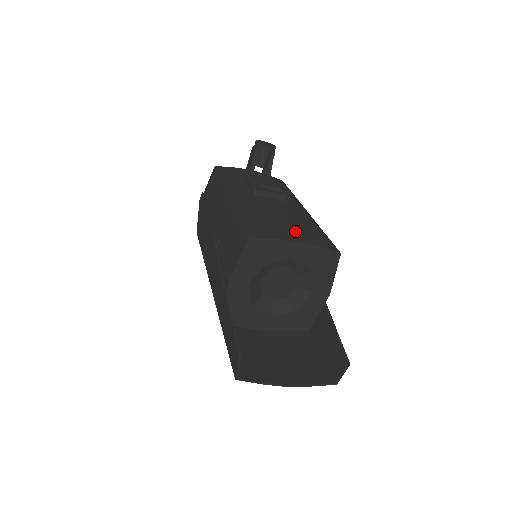
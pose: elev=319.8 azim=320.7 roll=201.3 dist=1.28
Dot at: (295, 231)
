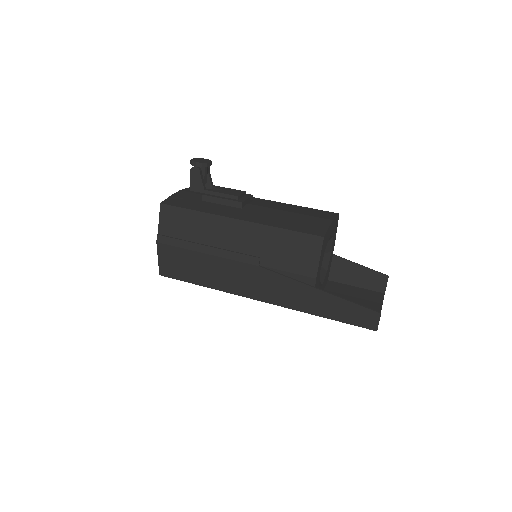
Dot at: (315, 216)
